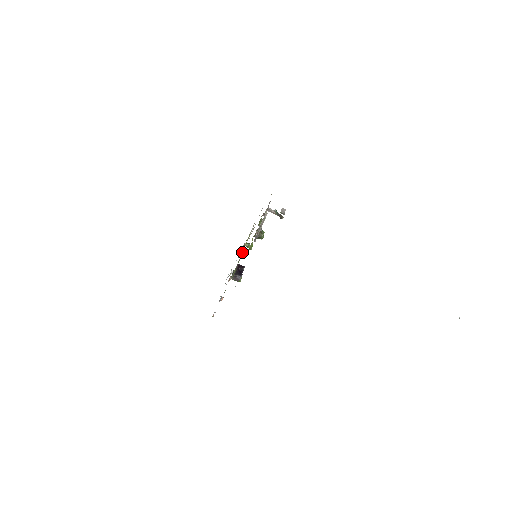
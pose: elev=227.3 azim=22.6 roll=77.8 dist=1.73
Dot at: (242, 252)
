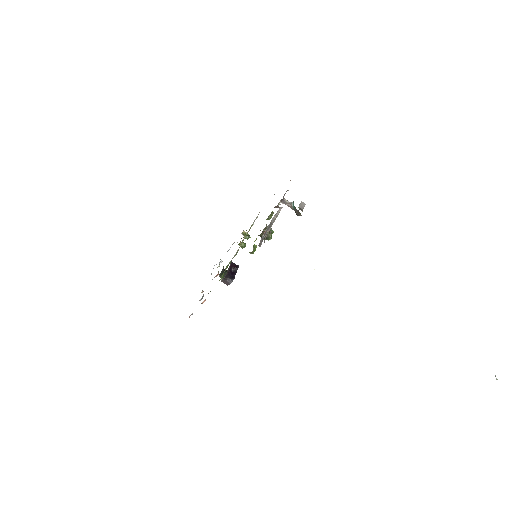
Dot at: (239, 247)
